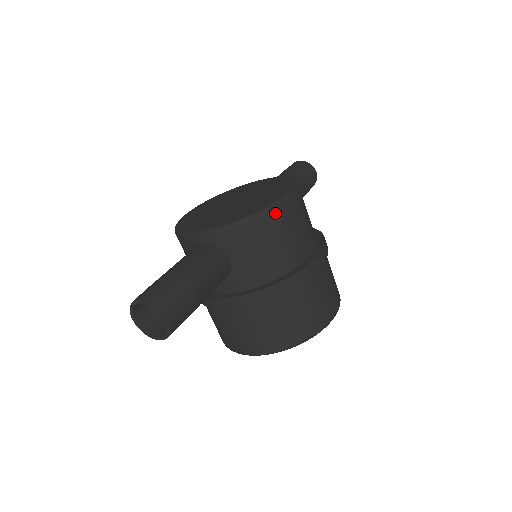
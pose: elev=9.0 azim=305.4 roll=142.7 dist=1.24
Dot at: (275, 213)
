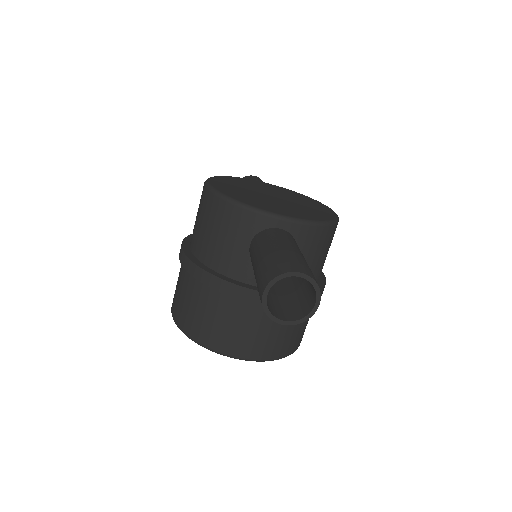
Dot at: occluded
